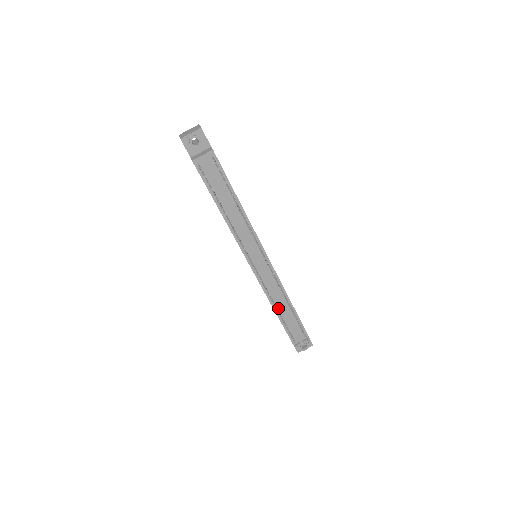
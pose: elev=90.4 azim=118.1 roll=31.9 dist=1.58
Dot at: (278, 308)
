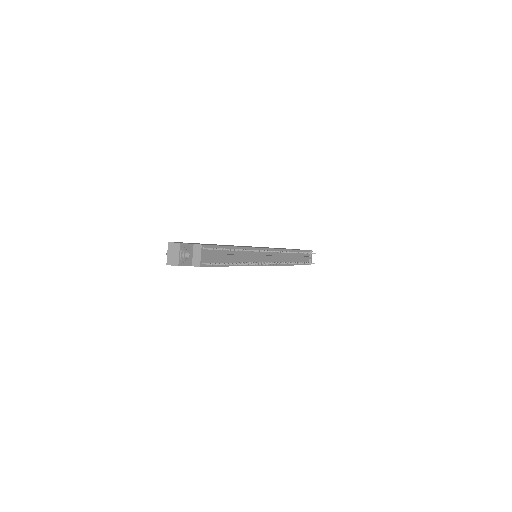
Dot at: (290, 262)
